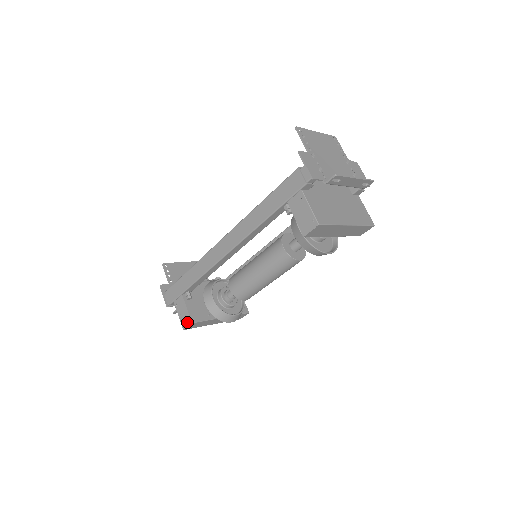
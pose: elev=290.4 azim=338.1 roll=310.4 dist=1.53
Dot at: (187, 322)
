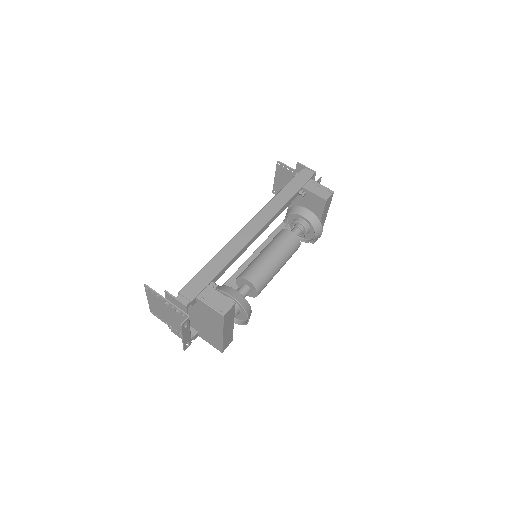
Dot at: (227, 306)
